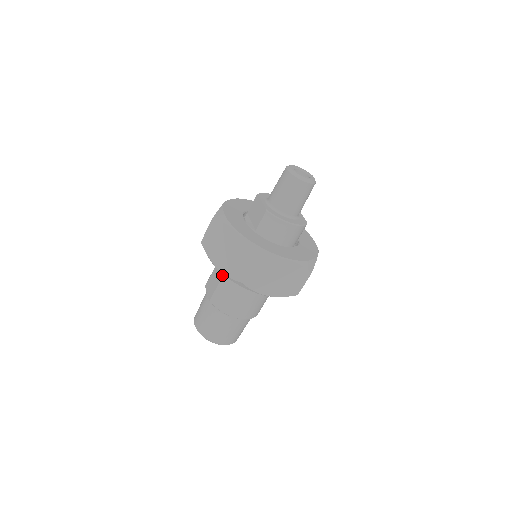
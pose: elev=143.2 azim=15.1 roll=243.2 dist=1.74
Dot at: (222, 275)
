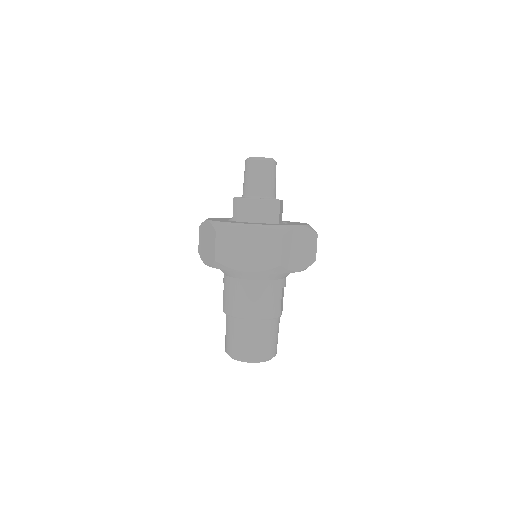
Dot at: (223, 279)
